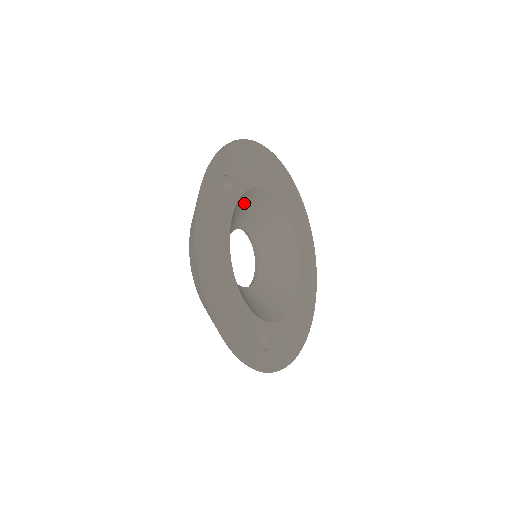
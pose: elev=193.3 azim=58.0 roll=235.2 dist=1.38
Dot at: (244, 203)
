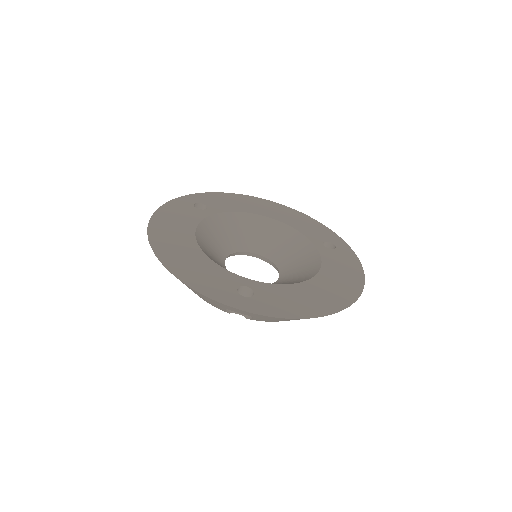
Dot at: (235, 225)
